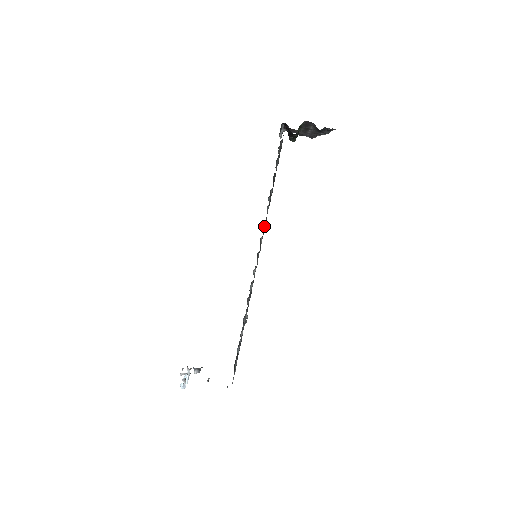
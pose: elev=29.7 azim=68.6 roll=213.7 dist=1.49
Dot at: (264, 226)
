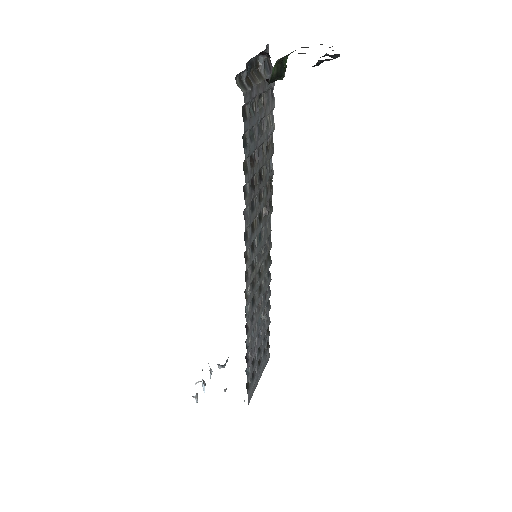
Dot at: (249, 232)
